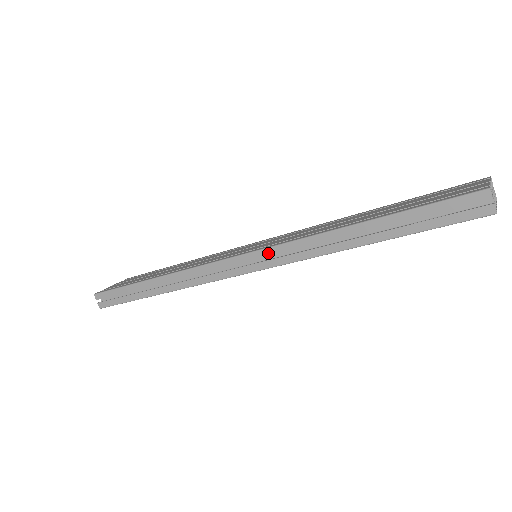
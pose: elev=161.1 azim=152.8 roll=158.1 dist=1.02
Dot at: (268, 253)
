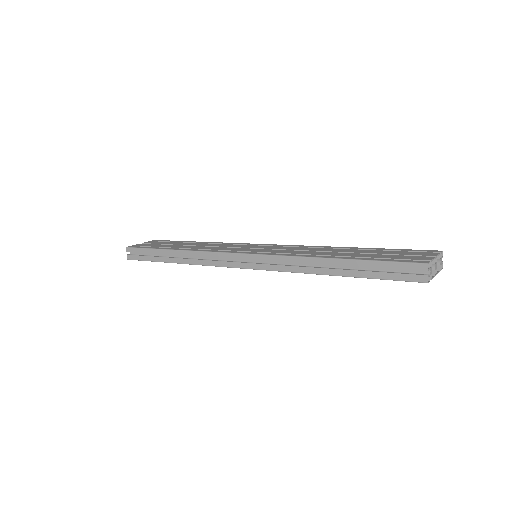
Dot at: (263, 259)
